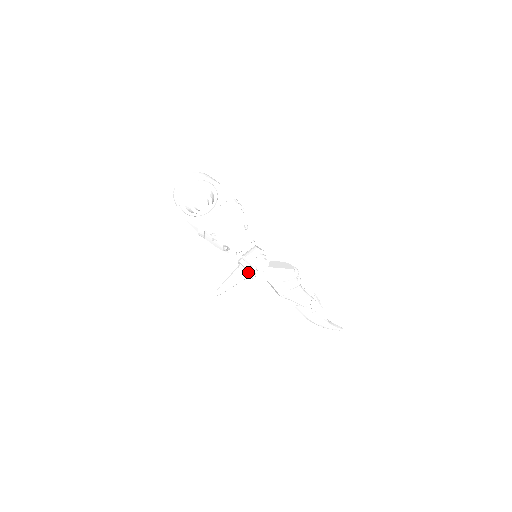
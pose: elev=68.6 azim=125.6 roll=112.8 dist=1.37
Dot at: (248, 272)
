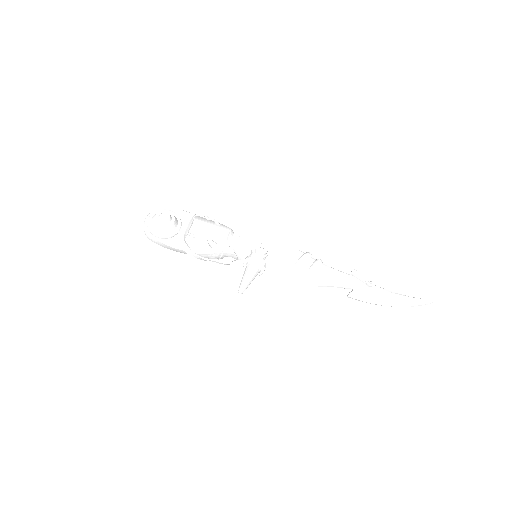
Dot at: (253, 260)
